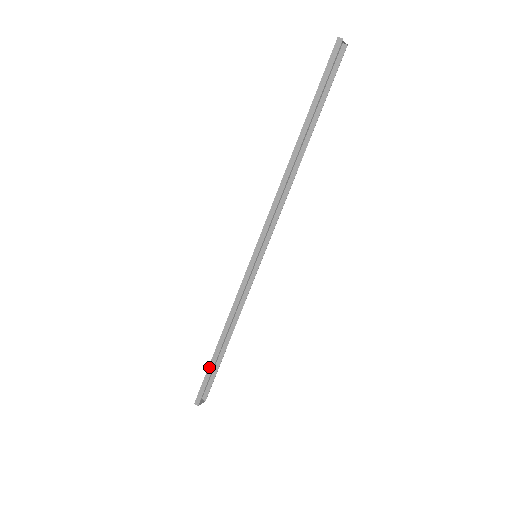
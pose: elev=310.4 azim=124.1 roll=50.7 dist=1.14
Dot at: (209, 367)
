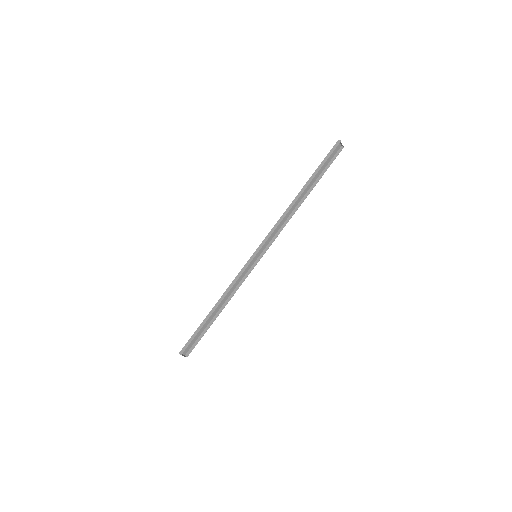
Dot at: (199, 326)
